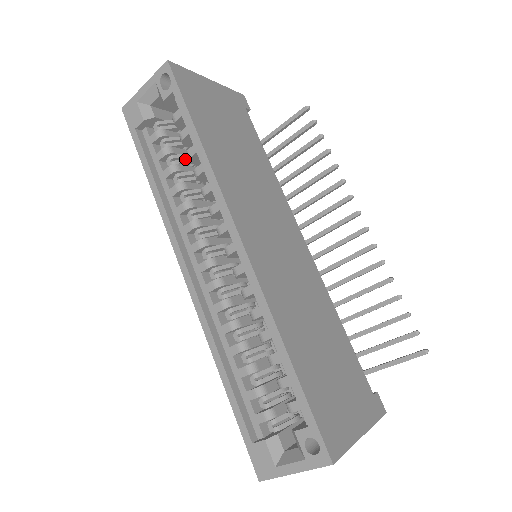
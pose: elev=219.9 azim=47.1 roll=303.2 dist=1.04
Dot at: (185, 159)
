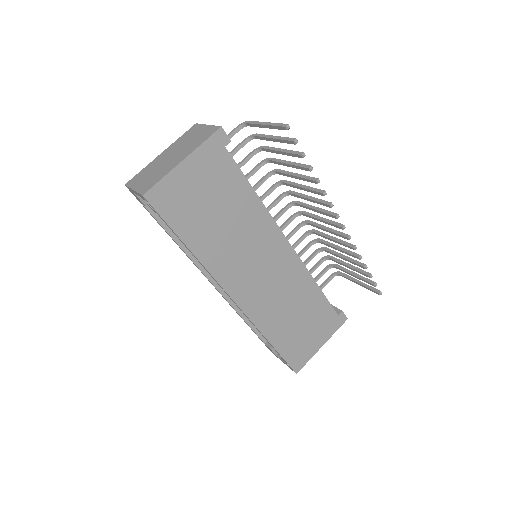
Dot at: occluded
